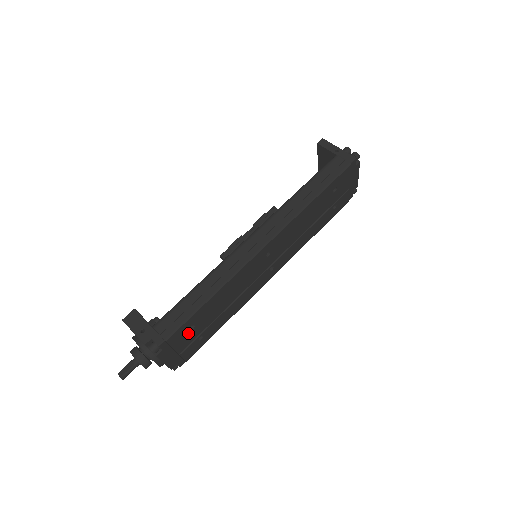
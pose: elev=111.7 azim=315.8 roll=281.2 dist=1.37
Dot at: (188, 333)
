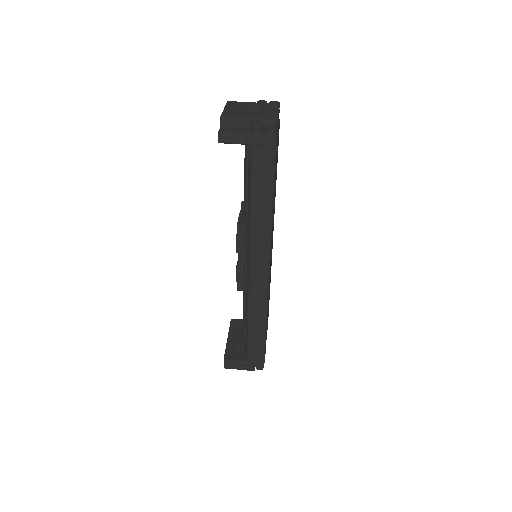
Dot at: (266, 337)
